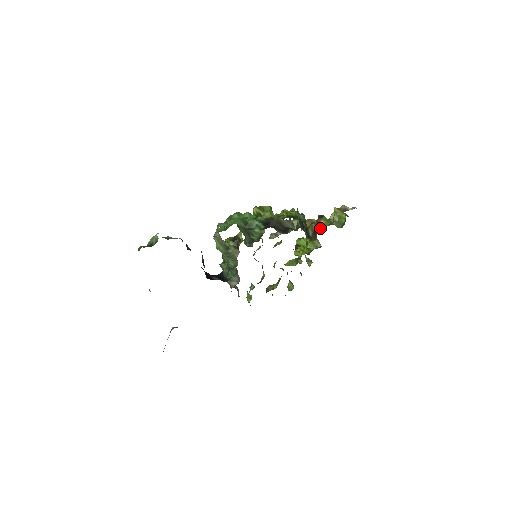
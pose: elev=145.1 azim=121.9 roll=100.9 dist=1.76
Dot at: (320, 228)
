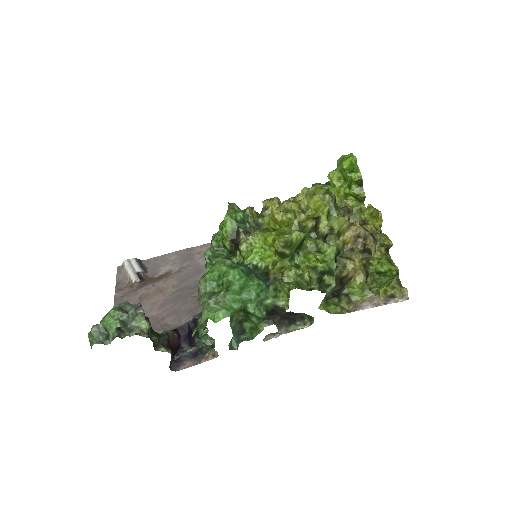
Dot at: (371, 214)
